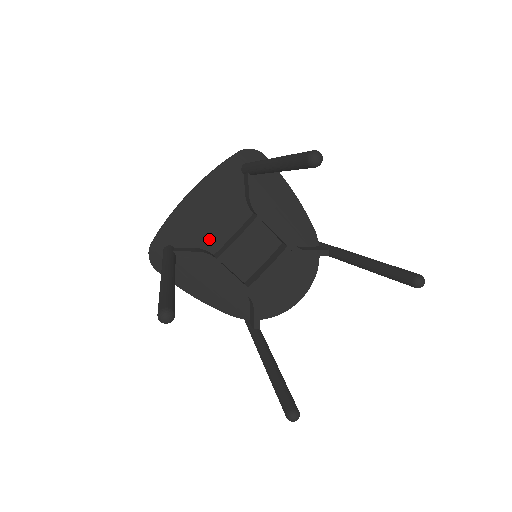
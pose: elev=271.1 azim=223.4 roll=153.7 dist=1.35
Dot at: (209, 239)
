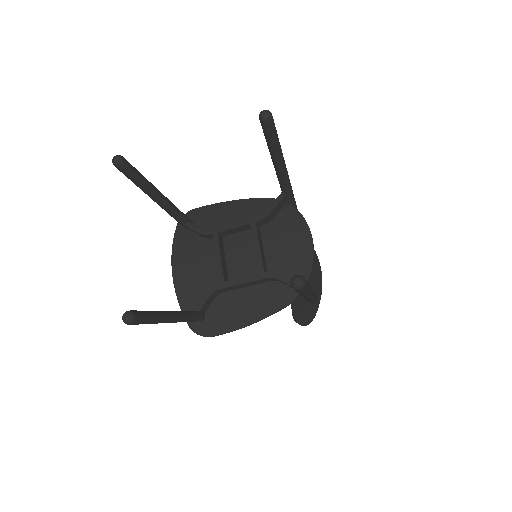
Dot at: (210, 281)
